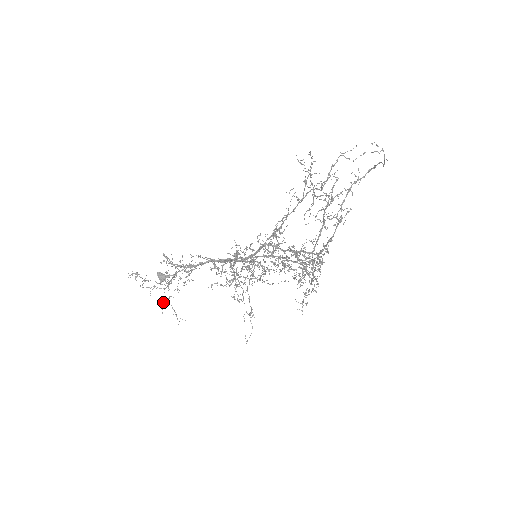
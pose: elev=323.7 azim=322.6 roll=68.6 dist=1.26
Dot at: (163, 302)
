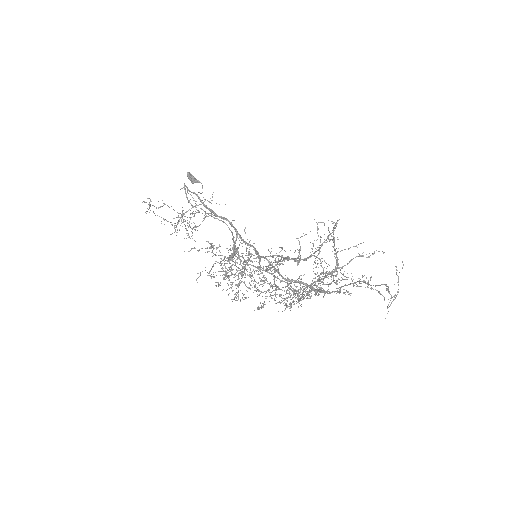
Dot at: (177, 223)
